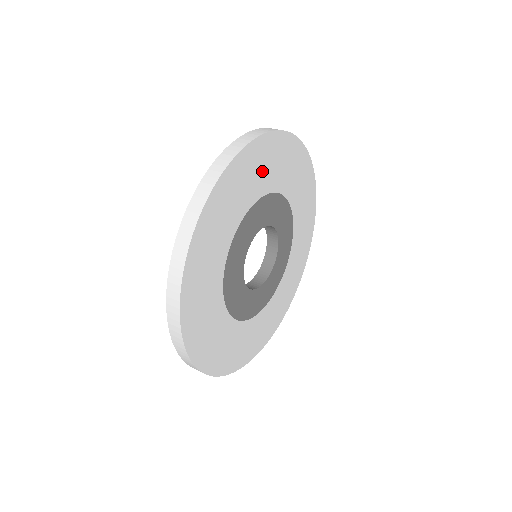
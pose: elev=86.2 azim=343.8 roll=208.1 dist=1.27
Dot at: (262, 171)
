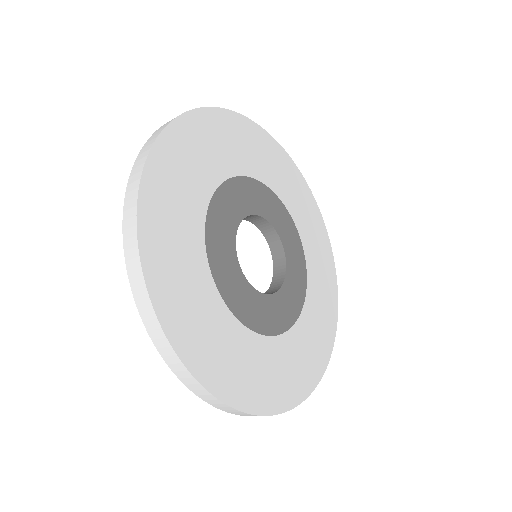
Dot at: (269, 164)
